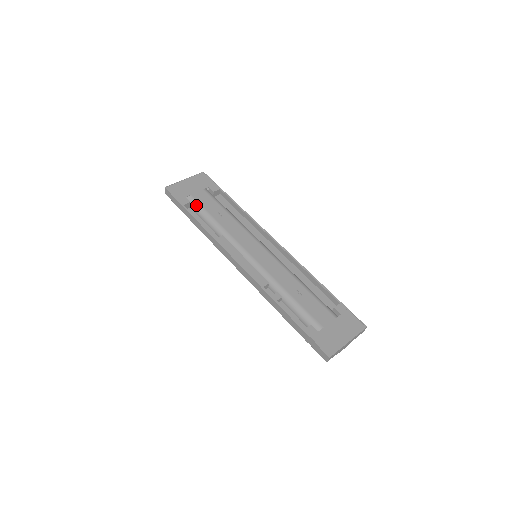
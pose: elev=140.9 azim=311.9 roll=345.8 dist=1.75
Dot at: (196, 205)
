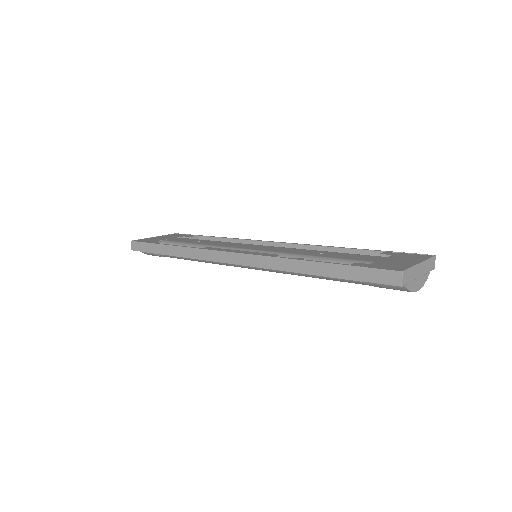
Dot at: (170, 243)
